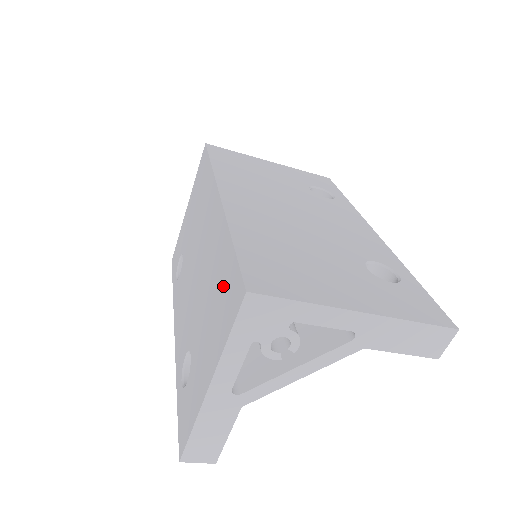
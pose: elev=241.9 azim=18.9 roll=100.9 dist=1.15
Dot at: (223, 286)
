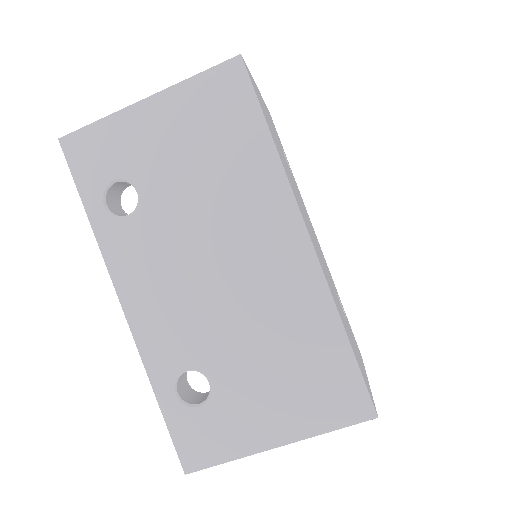
Dot at: (321, 373)
